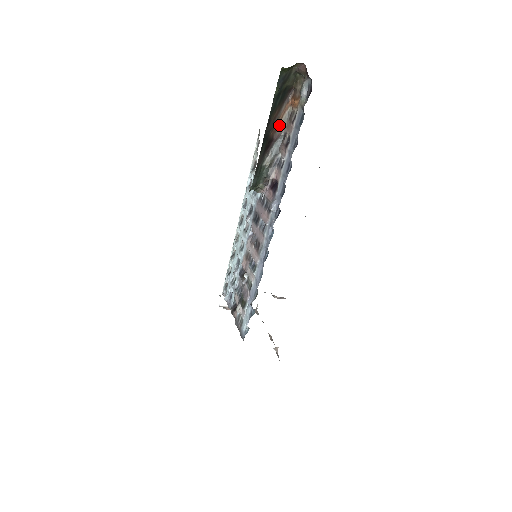
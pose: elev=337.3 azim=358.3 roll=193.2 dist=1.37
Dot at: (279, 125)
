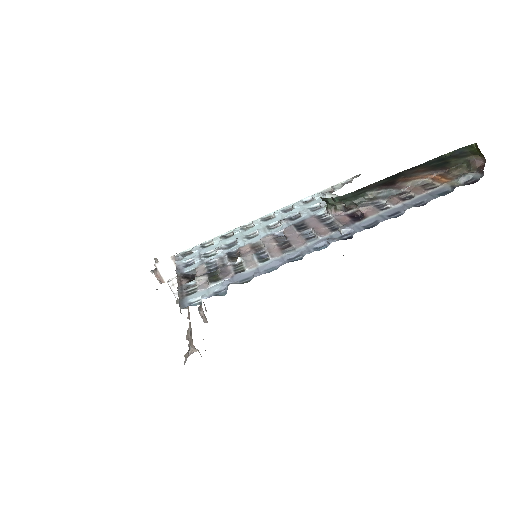
Dot at: (409, 181)
